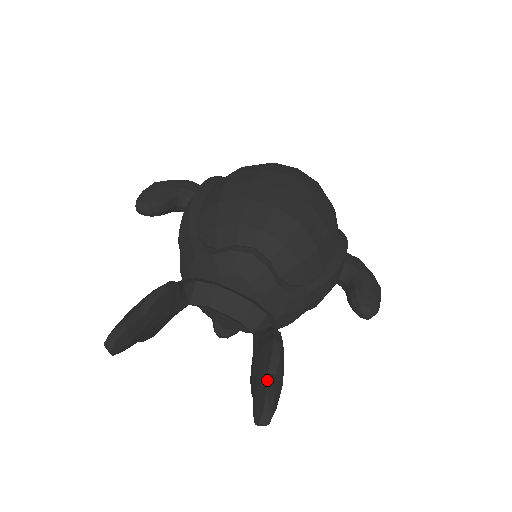
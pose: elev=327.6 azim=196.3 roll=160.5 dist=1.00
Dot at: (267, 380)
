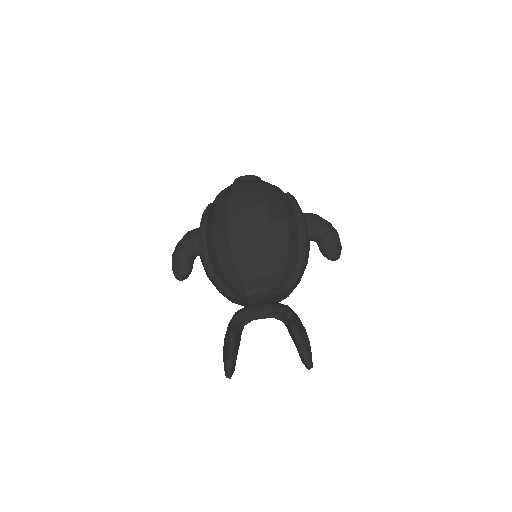
Dot at: (301, 353)
